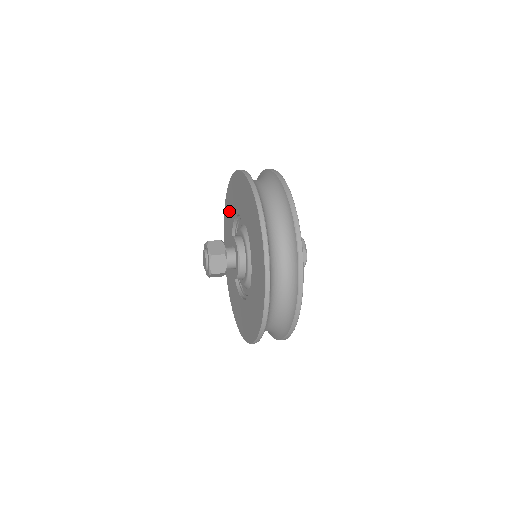
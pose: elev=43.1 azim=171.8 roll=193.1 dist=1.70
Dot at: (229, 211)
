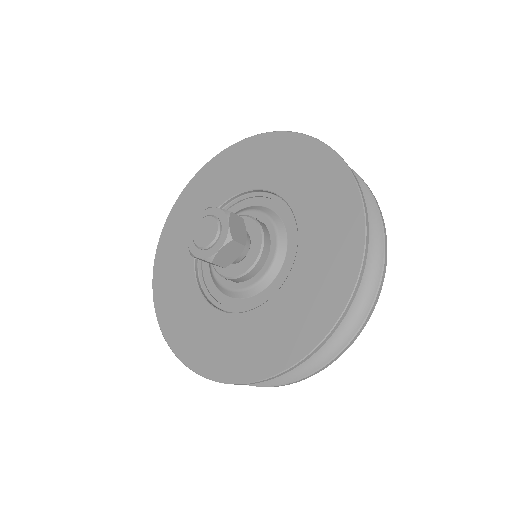
Dot at: (242, 166)
